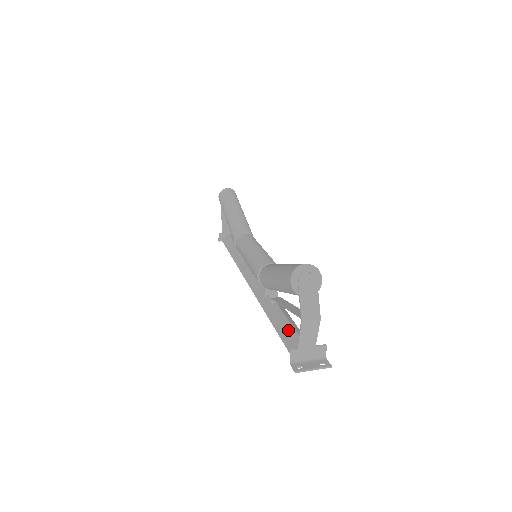
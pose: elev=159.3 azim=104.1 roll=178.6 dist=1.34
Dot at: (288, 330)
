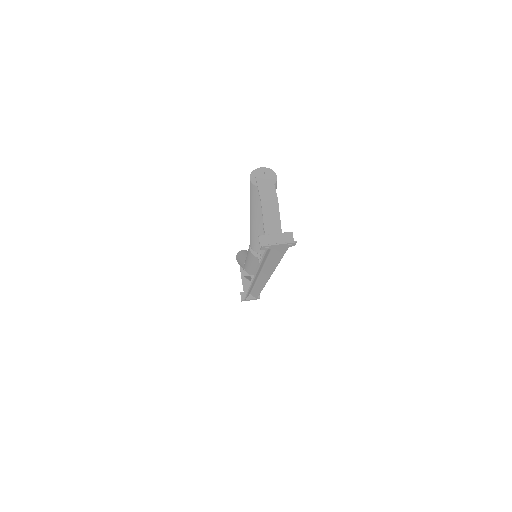
Dot at: occluded
